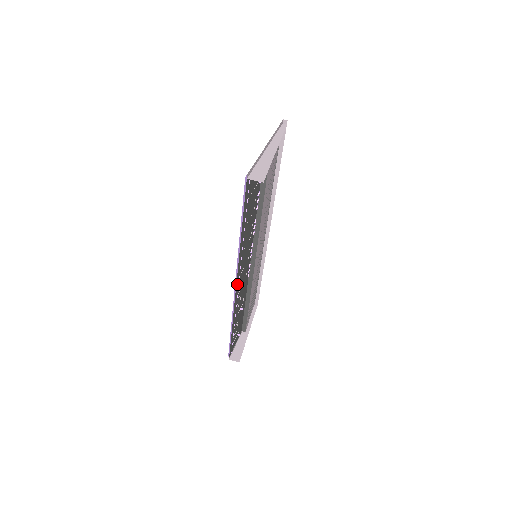
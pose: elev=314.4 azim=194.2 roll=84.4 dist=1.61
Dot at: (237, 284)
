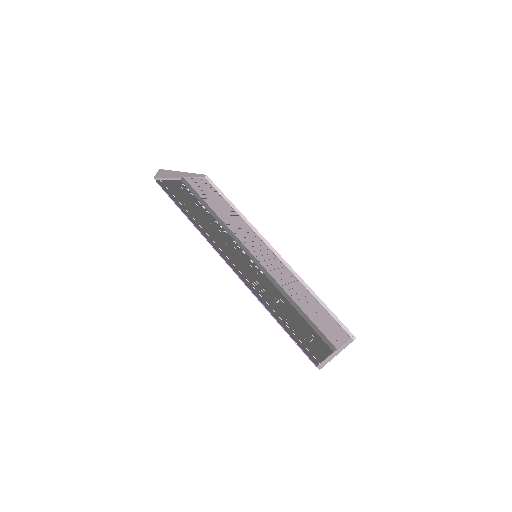
Dot at: (230, 264)
